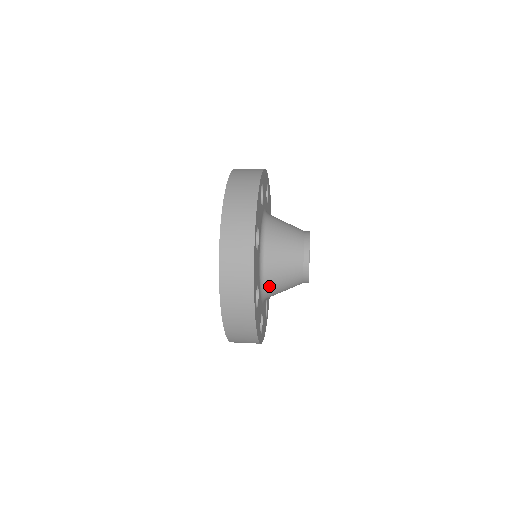
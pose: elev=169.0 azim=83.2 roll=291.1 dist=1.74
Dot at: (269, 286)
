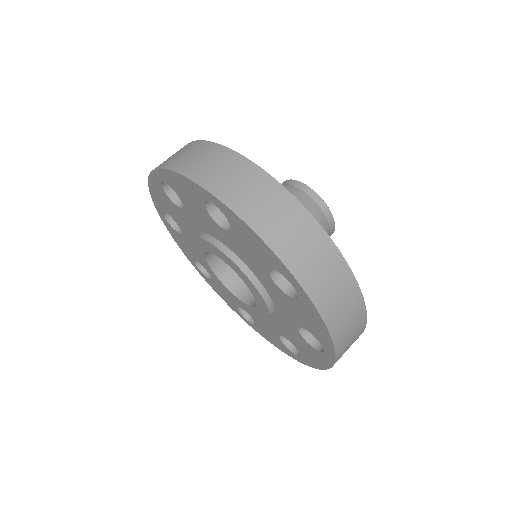
Dot at: occluded
